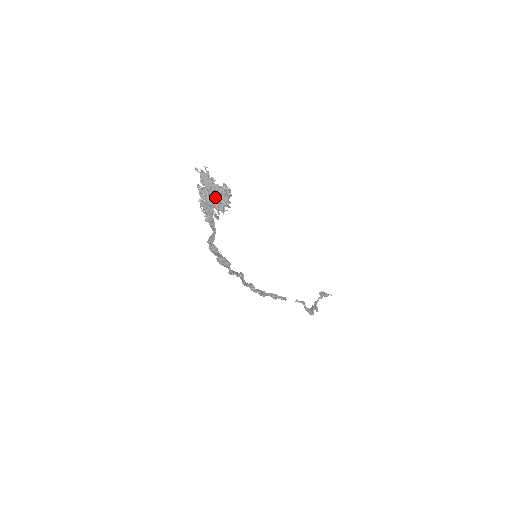
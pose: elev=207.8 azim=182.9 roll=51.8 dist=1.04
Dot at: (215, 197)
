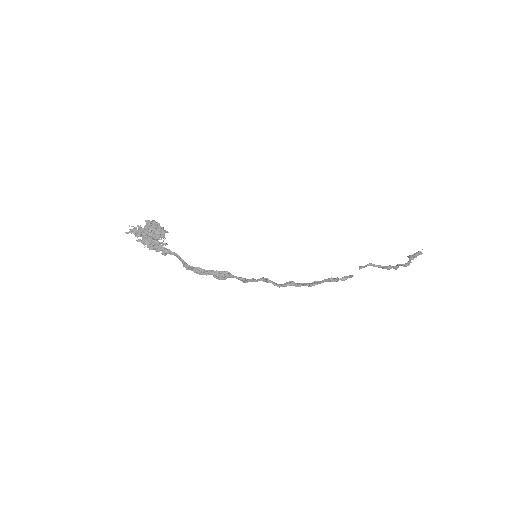
Dot at: (148, 233)
